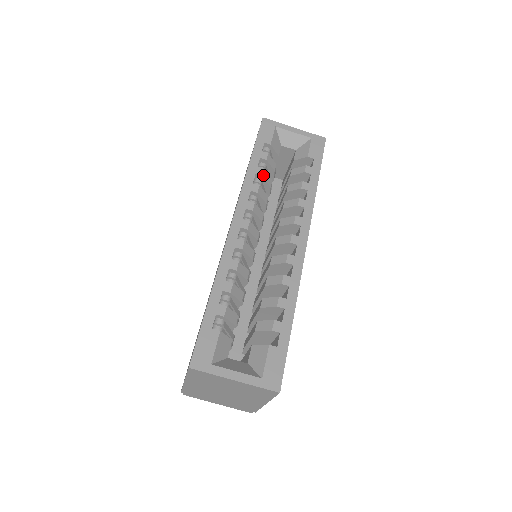
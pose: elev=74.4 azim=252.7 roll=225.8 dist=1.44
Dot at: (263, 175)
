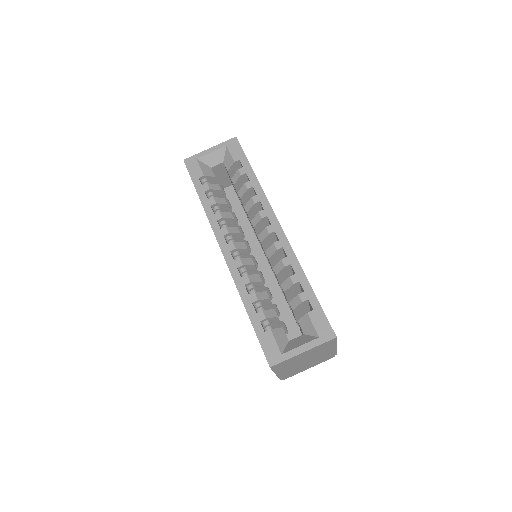
Dot at: (216, 202)
